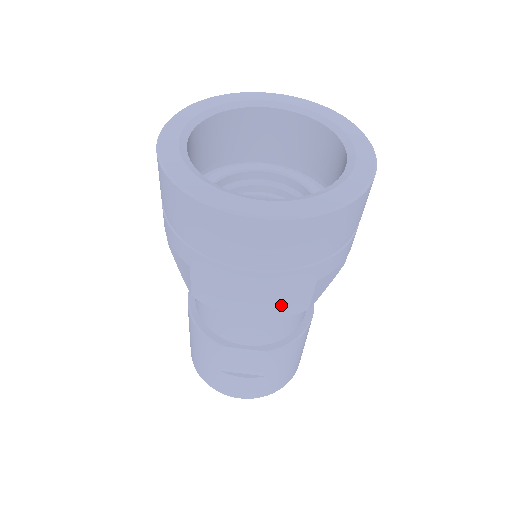
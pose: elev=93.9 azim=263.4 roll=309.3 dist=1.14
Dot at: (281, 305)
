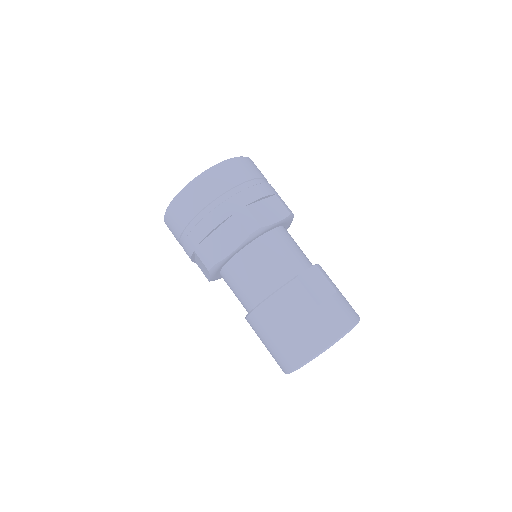
Dot at: (282, 208)
